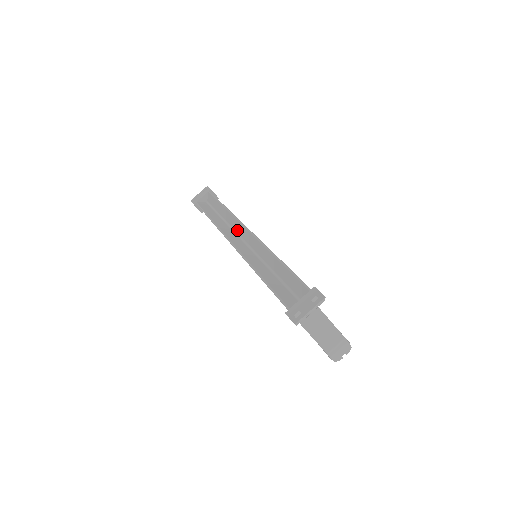
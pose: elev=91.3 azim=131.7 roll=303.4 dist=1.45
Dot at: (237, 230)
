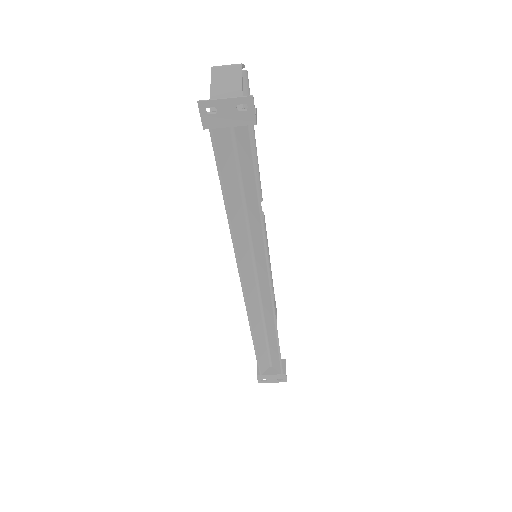
Dot at: (257, 261)
